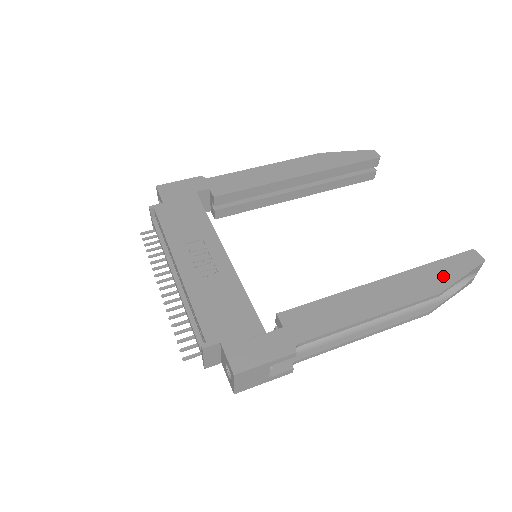
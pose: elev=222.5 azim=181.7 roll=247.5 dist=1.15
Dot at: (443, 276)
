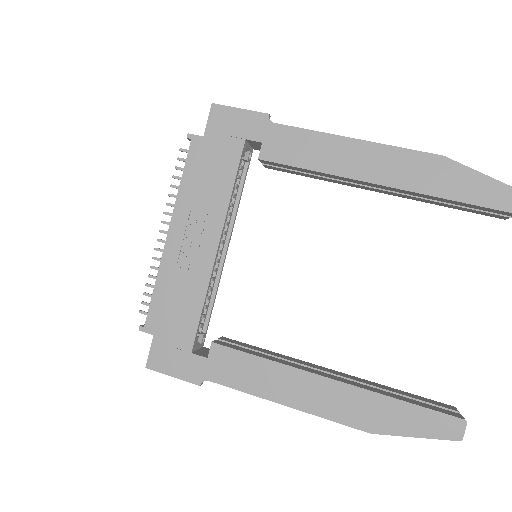
Dot at: (394, 421)
